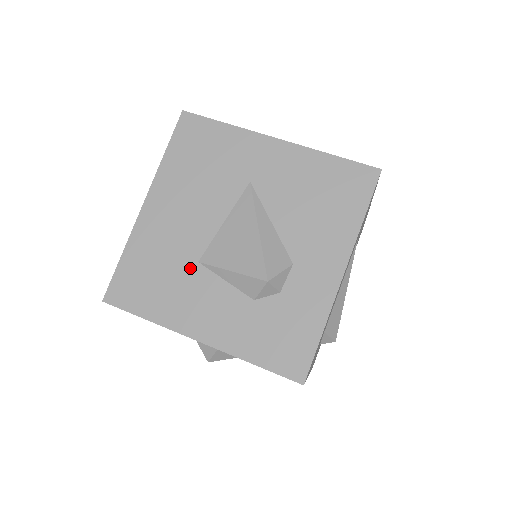
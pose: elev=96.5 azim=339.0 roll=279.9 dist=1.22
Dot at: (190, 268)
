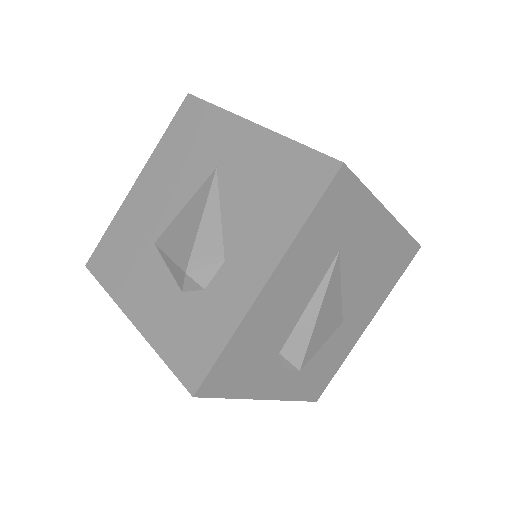
Dot at: (147, 248)
